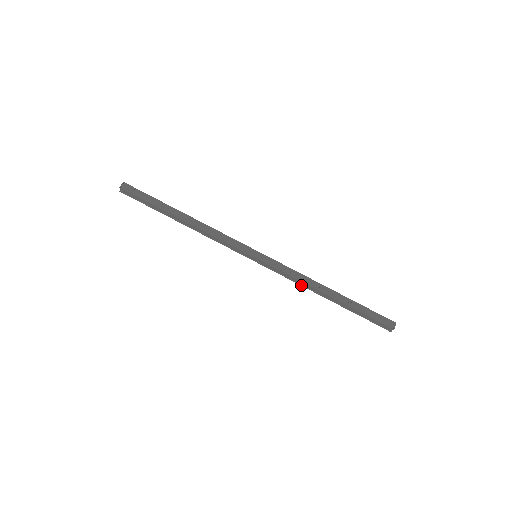
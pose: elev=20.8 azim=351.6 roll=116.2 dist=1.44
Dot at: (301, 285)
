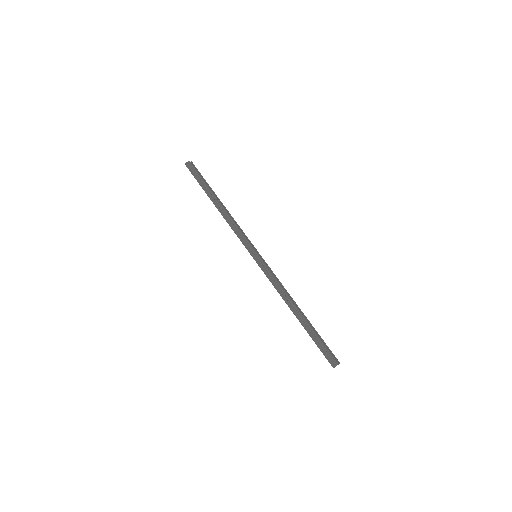
Dot at: occluded
